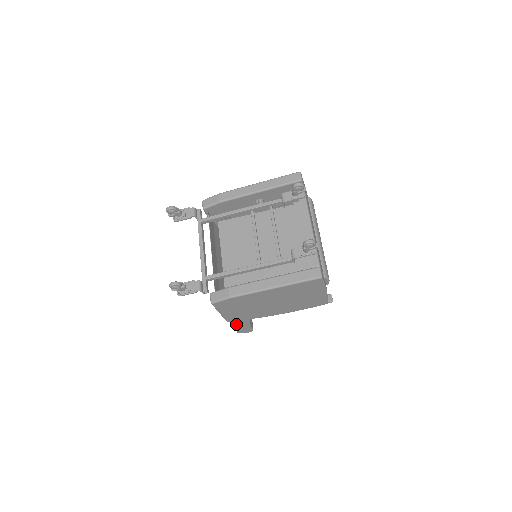
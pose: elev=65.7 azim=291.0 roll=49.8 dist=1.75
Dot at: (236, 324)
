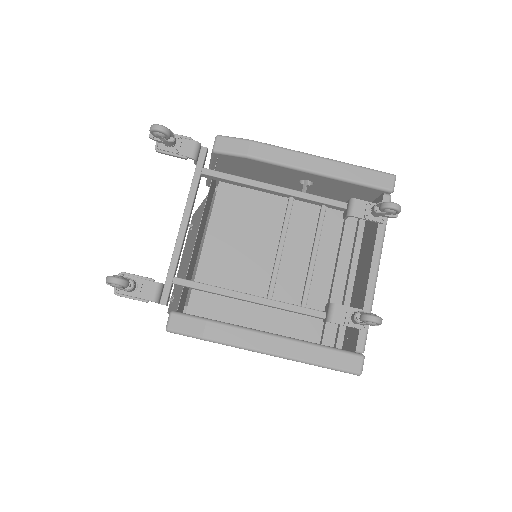
Dot at: occluded
